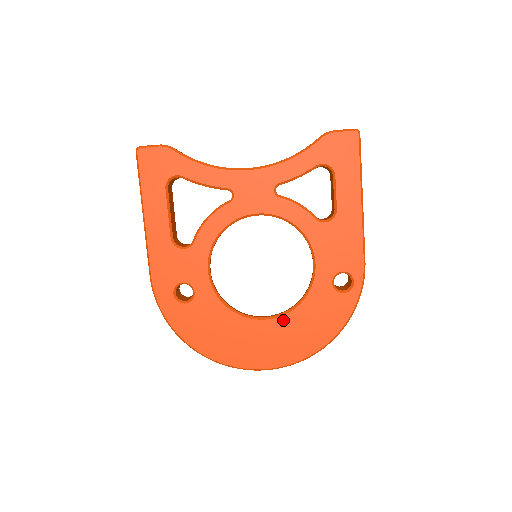
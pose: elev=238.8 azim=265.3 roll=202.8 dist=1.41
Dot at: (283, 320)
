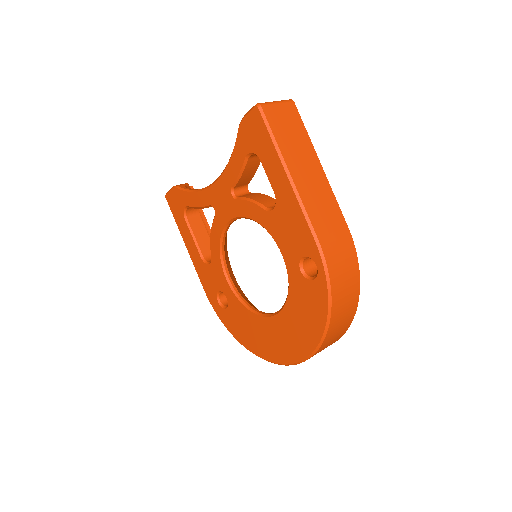
Dot at: (283, 315)
